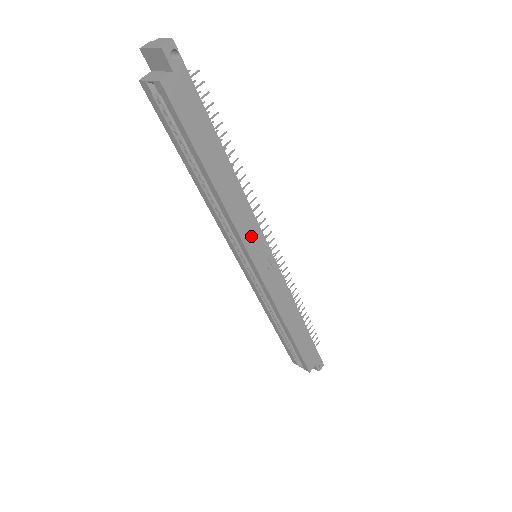
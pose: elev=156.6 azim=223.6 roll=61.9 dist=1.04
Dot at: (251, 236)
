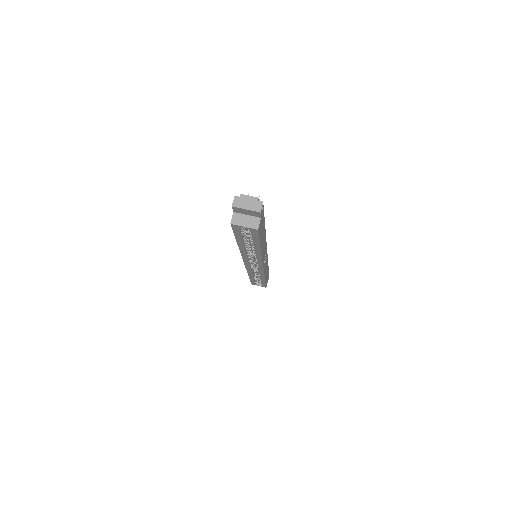
Dot at: (264, 255)
